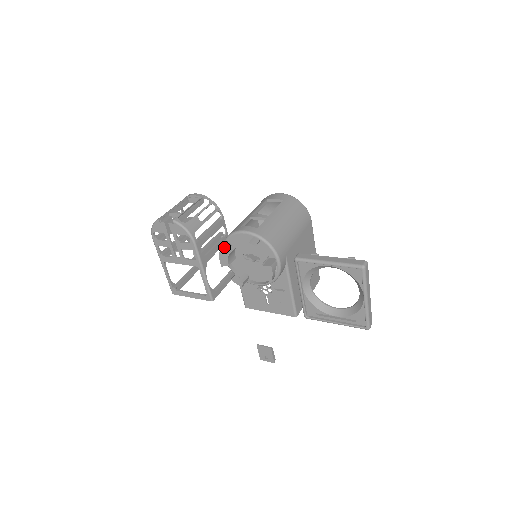
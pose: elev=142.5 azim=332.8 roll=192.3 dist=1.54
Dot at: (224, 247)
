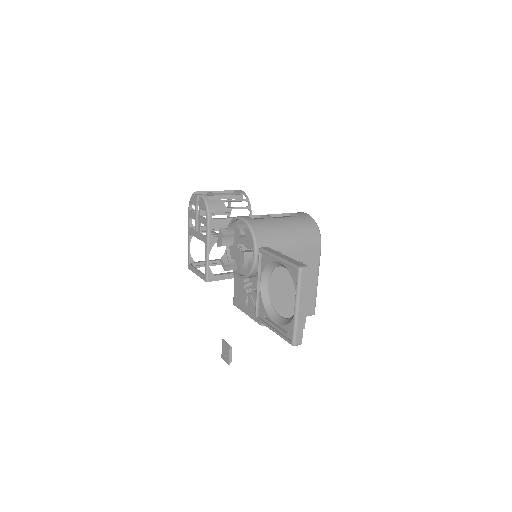
Dot at: occluded
